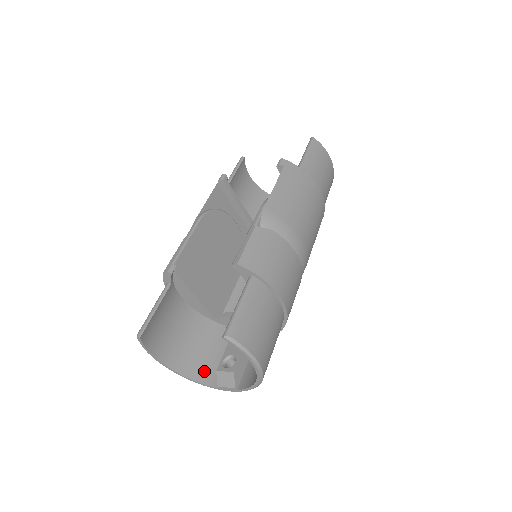
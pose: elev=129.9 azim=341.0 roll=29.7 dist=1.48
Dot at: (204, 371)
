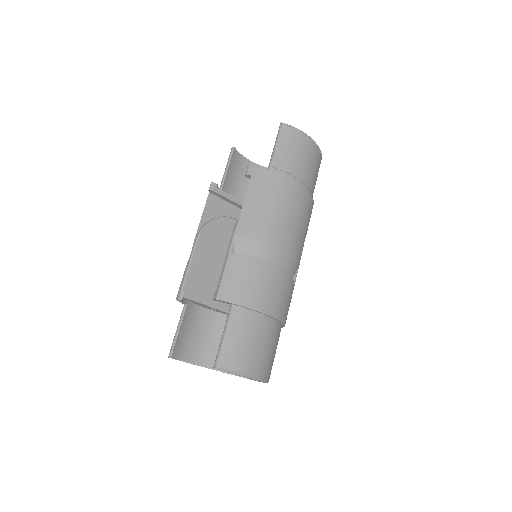
Dot at: occluded
